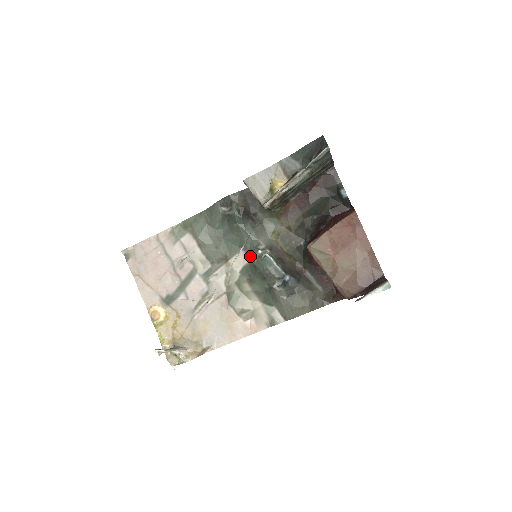
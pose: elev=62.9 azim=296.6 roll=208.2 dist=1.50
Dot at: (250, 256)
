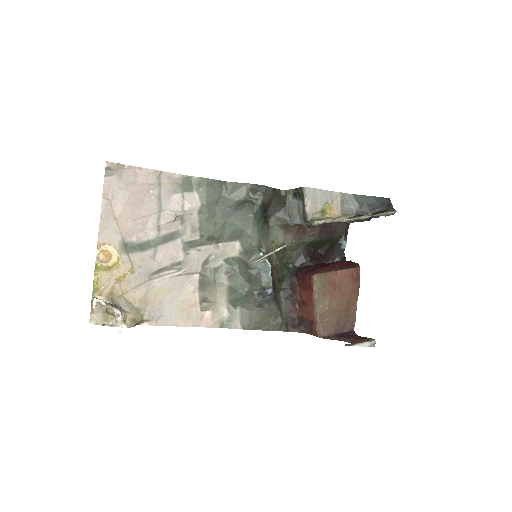
Dot at: (244, 251)
